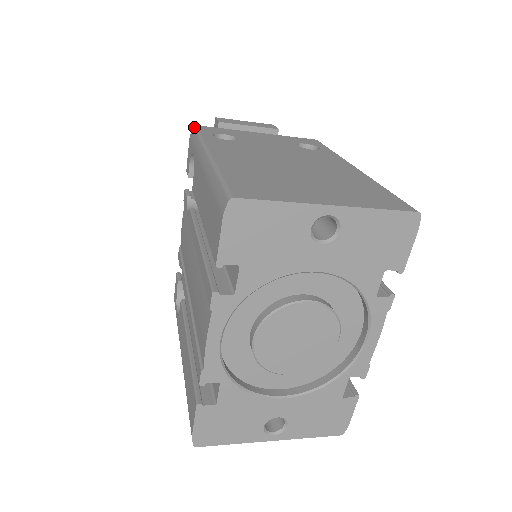
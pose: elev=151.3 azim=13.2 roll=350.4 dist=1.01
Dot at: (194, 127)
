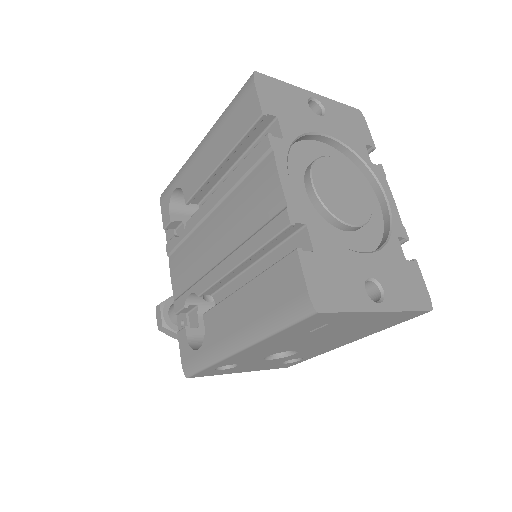
Dot at: occluded
